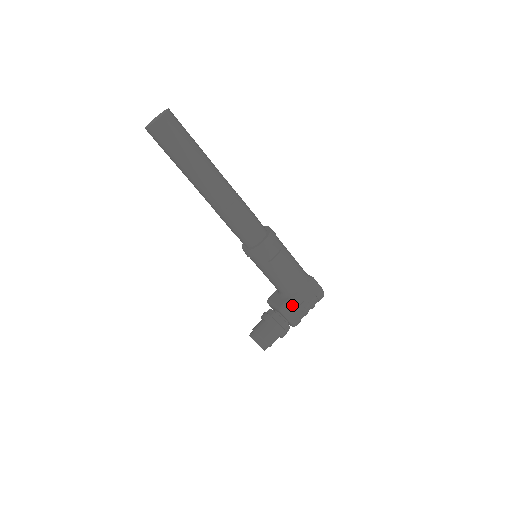
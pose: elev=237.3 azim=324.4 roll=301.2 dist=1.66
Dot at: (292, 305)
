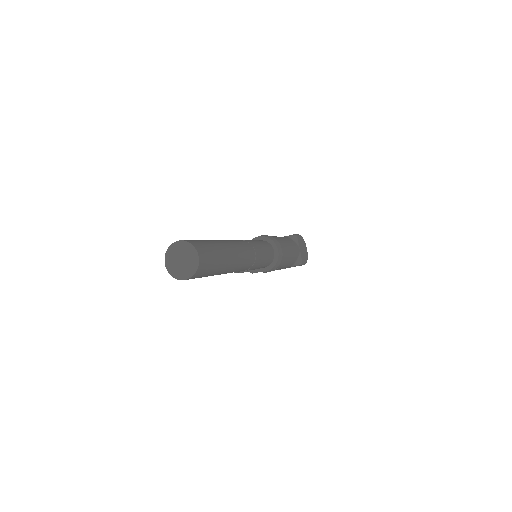
Dot at: (273, 270)
